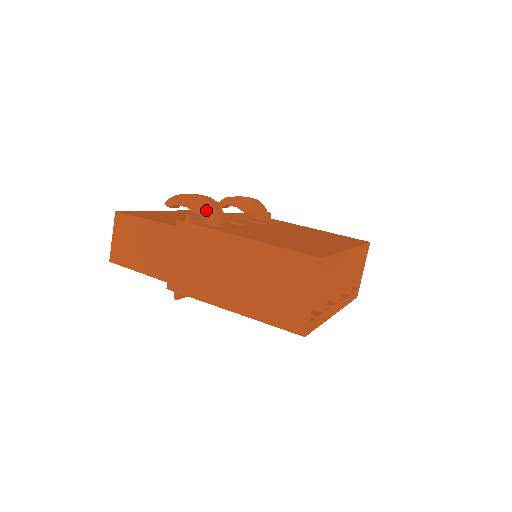
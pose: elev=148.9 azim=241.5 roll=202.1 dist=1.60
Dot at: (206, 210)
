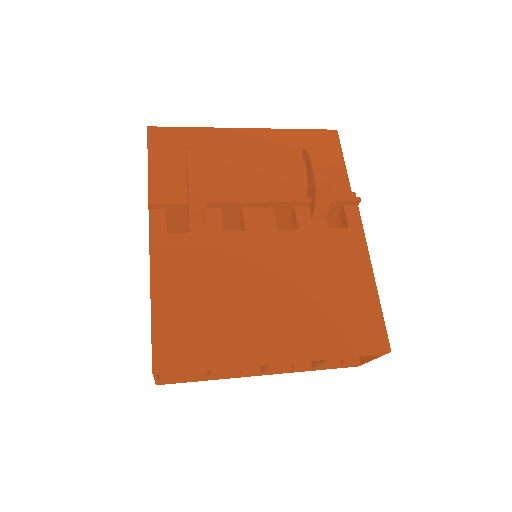
Dot at: (188, 197)
